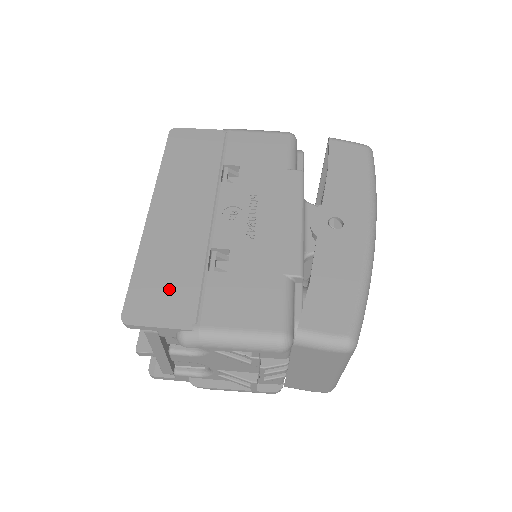
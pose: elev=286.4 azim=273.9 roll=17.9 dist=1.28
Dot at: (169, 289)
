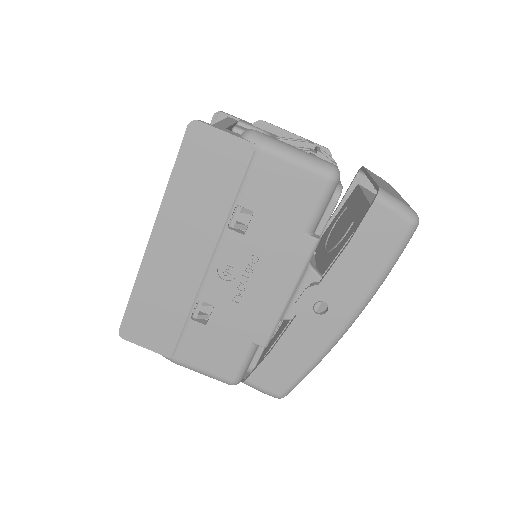
Dot at: (157, 322)
